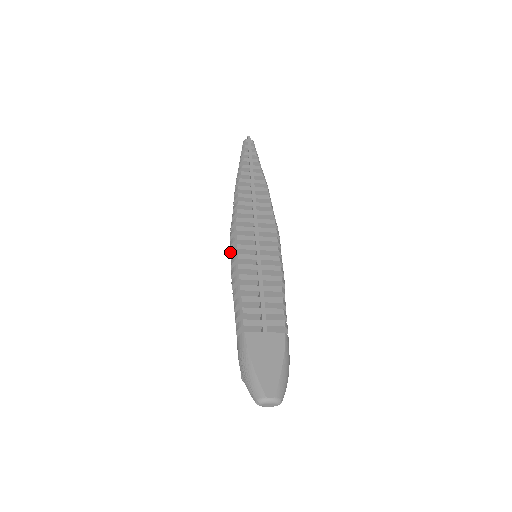
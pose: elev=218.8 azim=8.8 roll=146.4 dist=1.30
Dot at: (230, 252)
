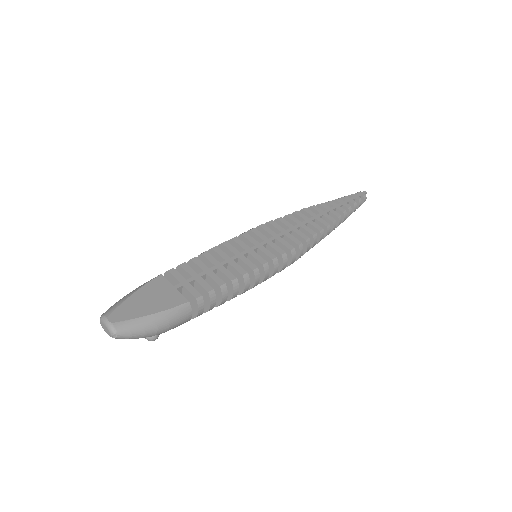
Dot at: occluded
